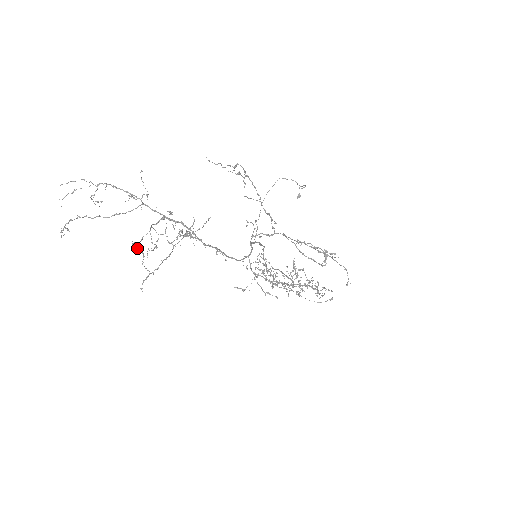
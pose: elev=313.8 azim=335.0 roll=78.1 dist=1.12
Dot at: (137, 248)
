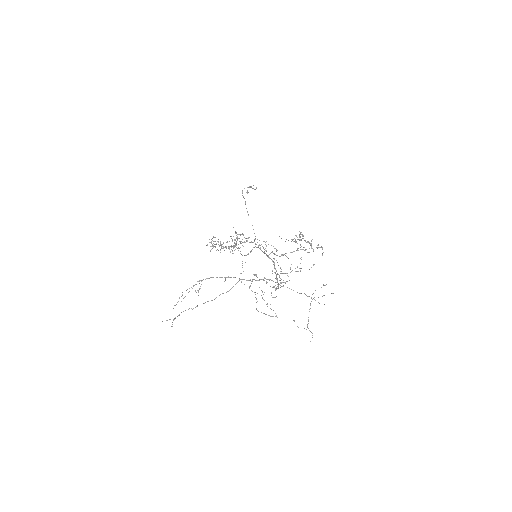
Dot at: occluded
